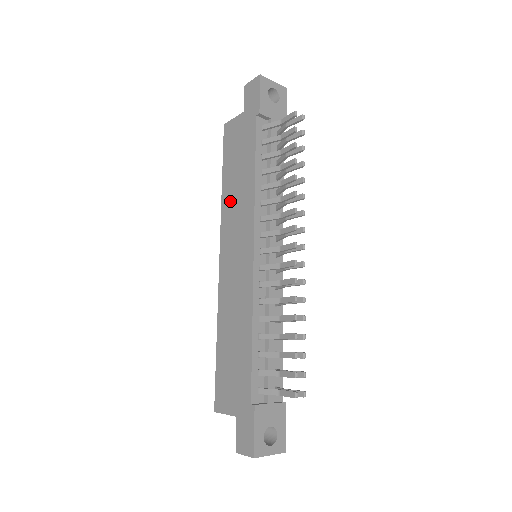
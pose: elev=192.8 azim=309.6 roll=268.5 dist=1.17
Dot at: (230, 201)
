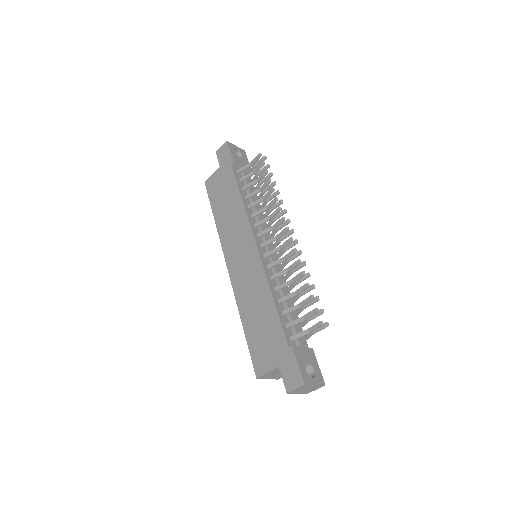
Dot at: (225, 225)
